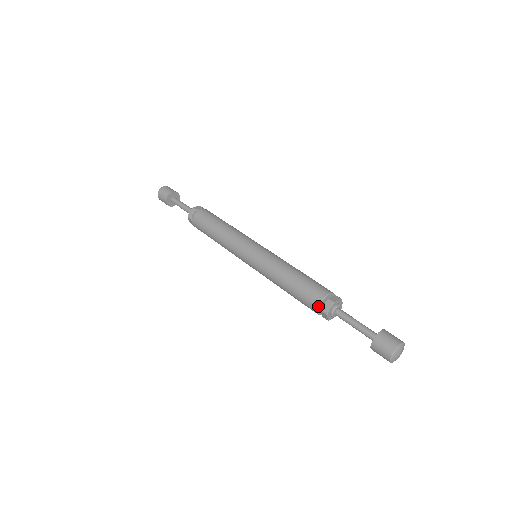
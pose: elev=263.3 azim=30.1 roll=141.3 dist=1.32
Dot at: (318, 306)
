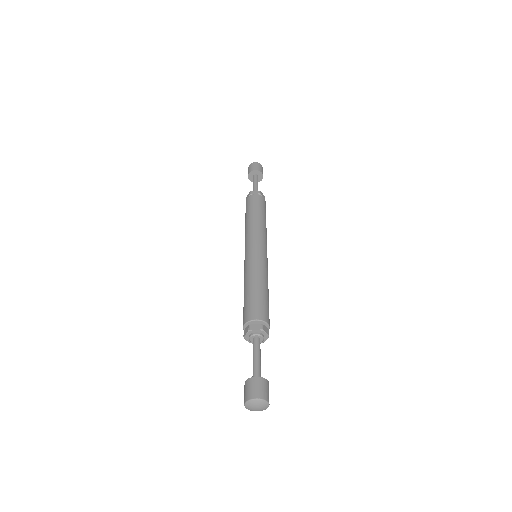
Dot at: (251, 320)
